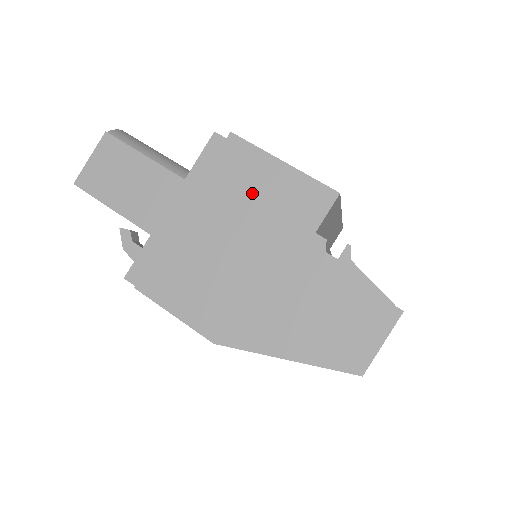
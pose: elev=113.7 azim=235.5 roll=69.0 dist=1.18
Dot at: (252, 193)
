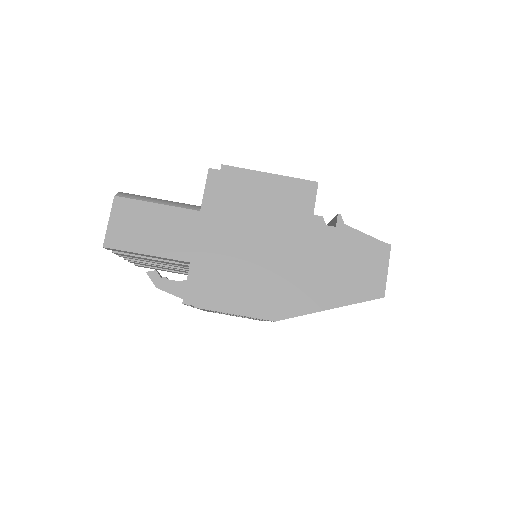
Dot at: (257, 203)
